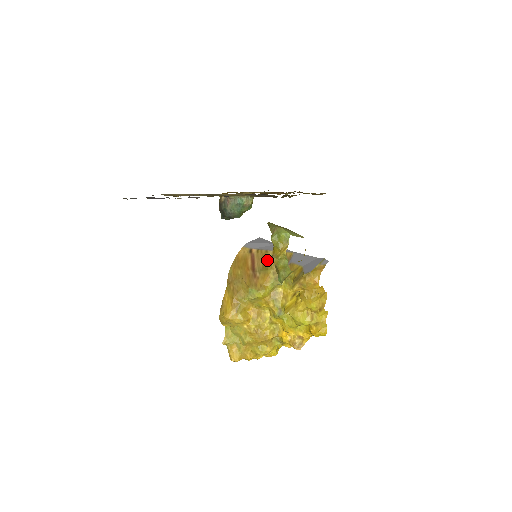
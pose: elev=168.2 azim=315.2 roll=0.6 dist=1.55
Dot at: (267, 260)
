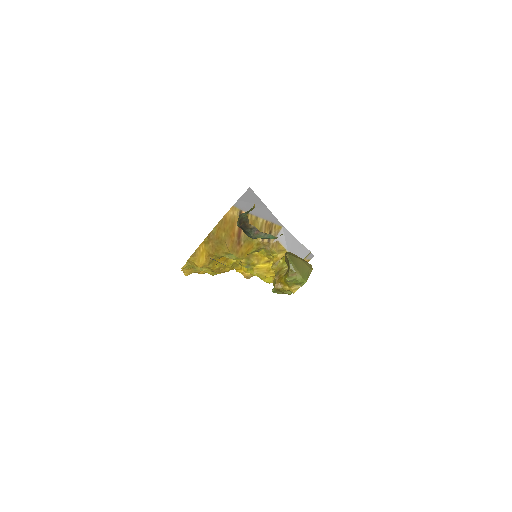
Dot at: occluded
